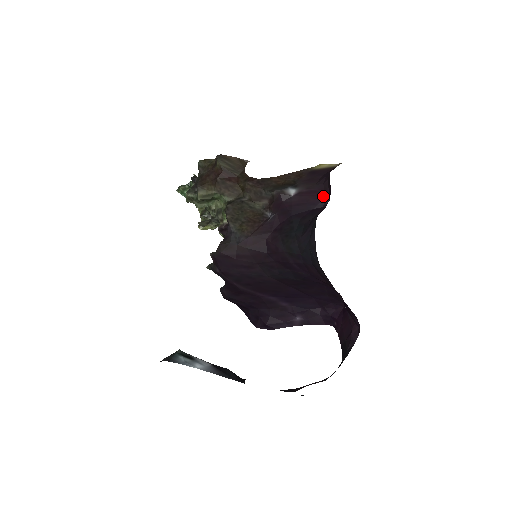
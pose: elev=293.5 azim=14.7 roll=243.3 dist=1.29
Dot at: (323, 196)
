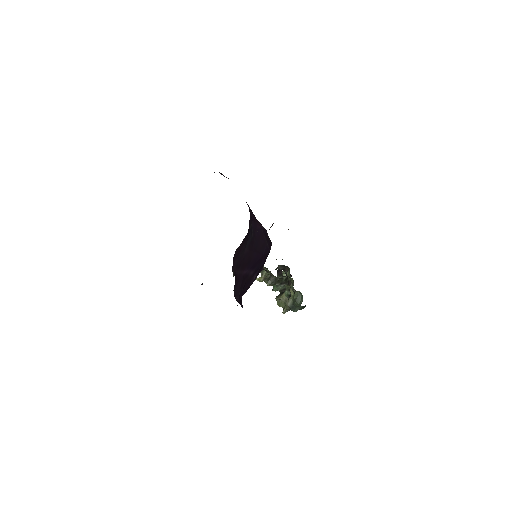
Dot at: occluded
